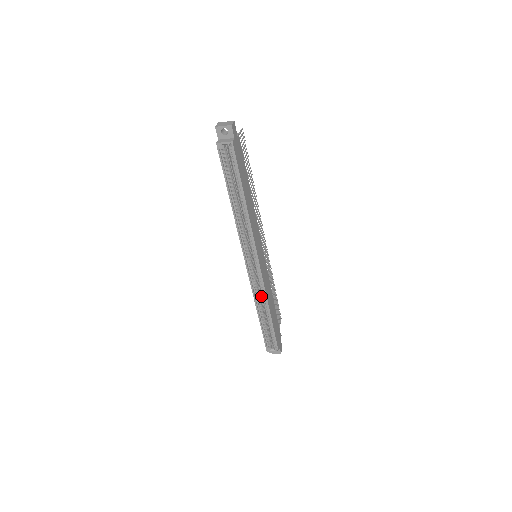
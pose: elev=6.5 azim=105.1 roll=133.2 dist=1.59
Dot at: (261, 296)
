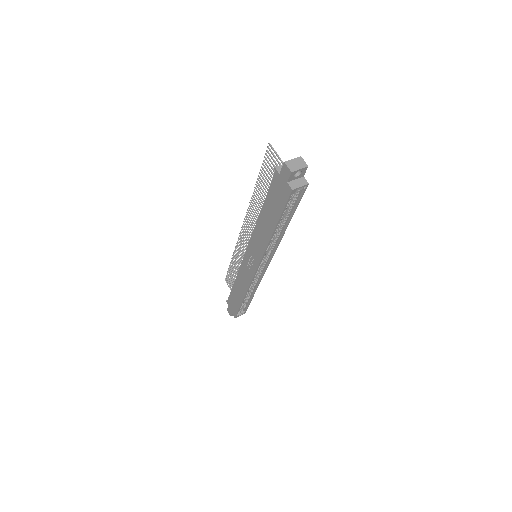
Dot at: occluded
